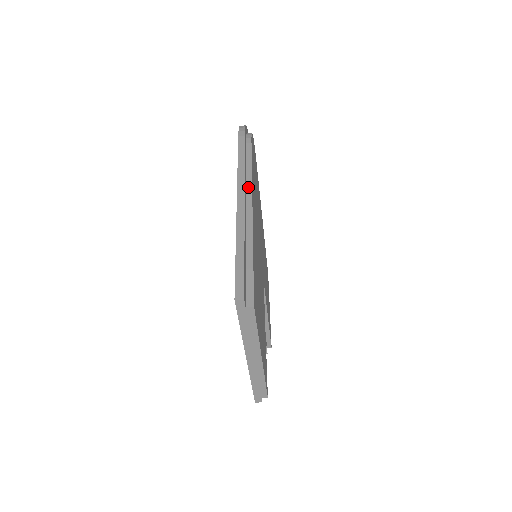
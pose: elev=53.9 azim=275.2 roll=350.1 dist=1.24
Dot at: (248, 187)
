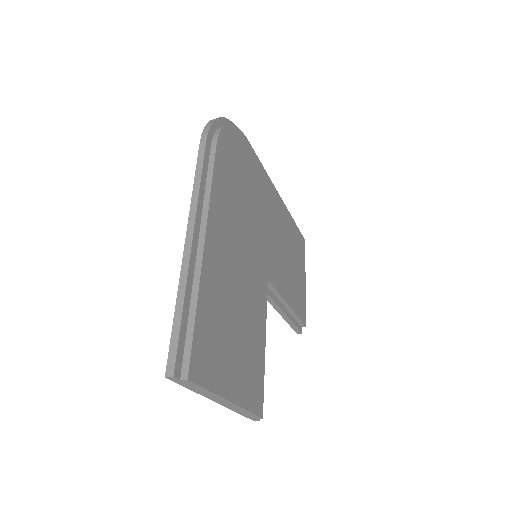
Dot at: (204, 214)
